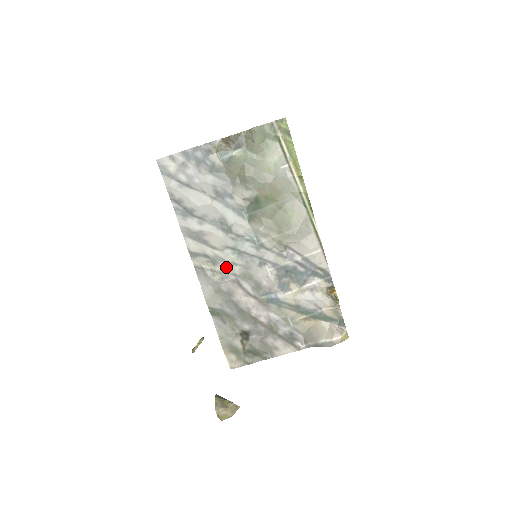
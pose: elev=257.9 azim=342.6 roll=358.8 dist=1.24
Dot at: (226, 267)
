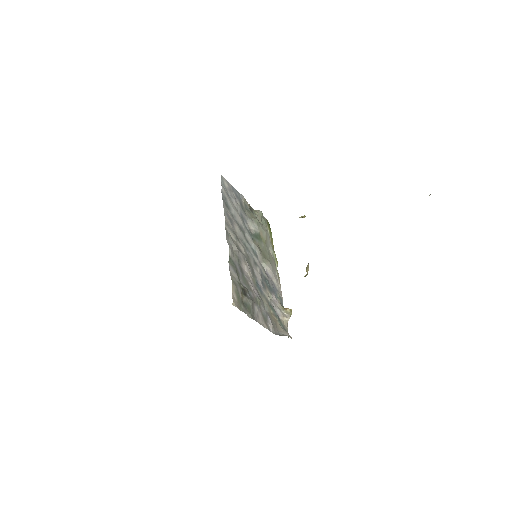
Dot at: (241, 247)
